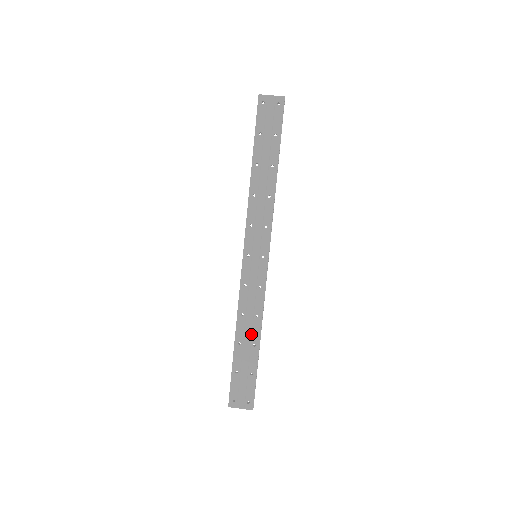
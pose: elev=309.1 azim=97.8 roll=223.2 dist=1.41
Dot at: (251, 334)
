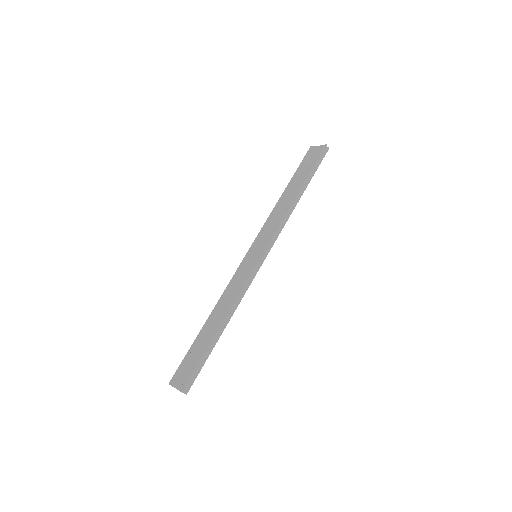
Dot at: (219, 318)
